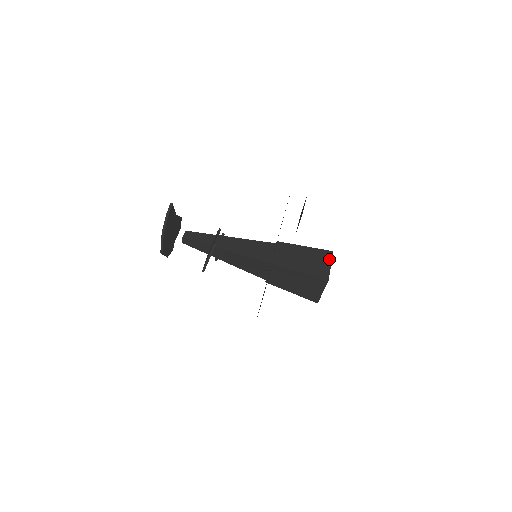
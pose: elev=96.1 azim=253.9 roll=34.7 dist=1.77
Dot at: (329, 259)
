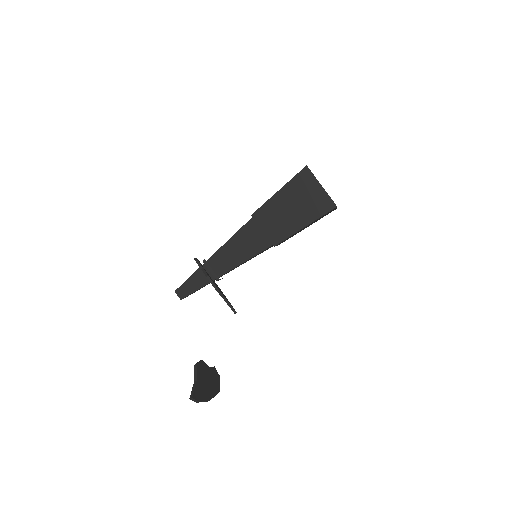
Dot at: (313, 180)
